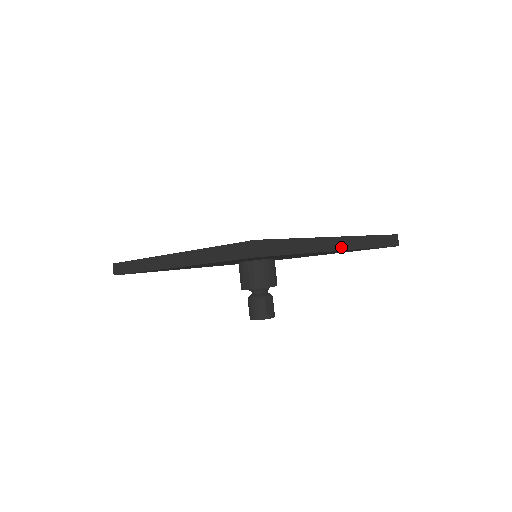
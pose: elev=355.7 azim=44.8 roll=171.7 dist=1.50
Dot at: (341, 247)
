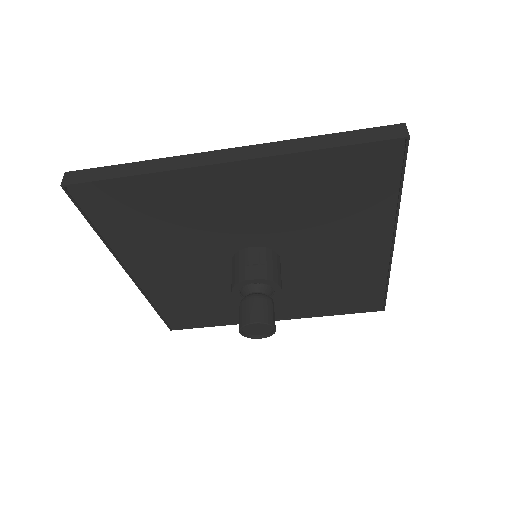
Dot at: (393, 243)
